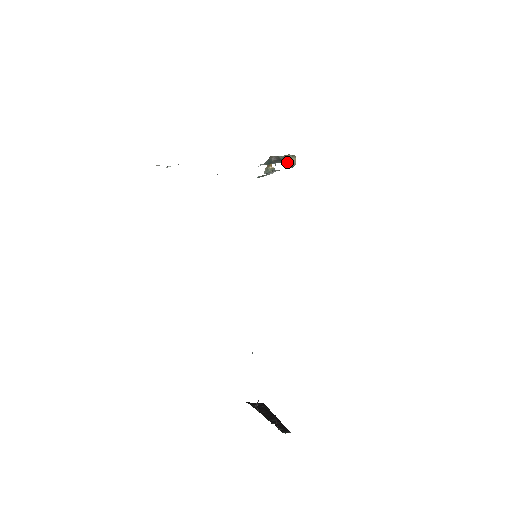
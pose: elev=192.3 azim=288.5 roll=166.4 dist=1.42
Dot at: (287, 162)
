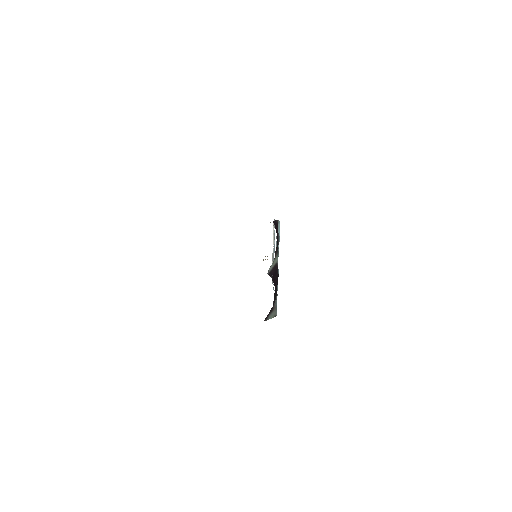
Dot at: occluded
